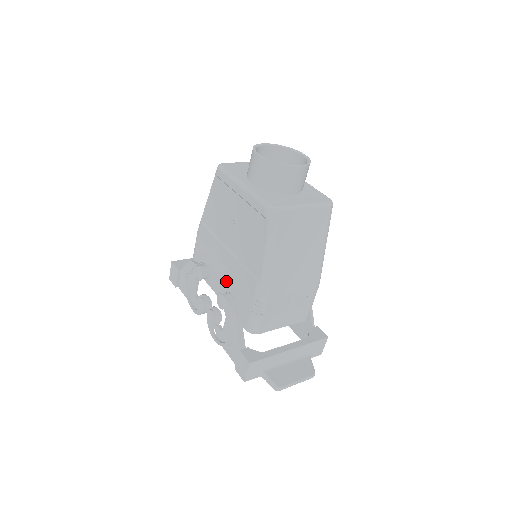
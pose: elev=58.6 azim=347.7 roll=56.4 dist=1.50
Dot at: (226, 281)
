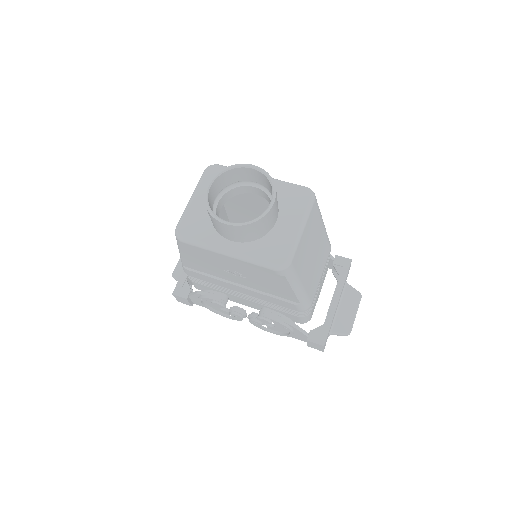
Dot at: (254, 301)
